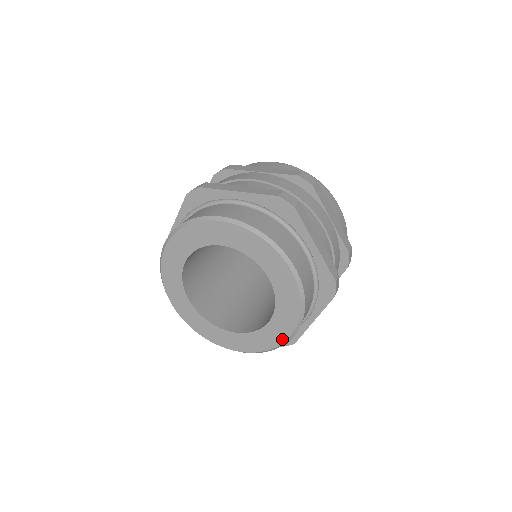
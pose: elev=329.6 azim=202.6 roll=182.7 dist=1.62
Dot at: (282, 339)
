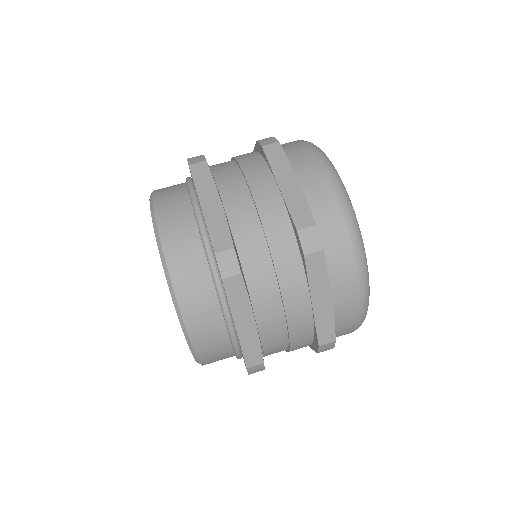
Dot at: occluded
